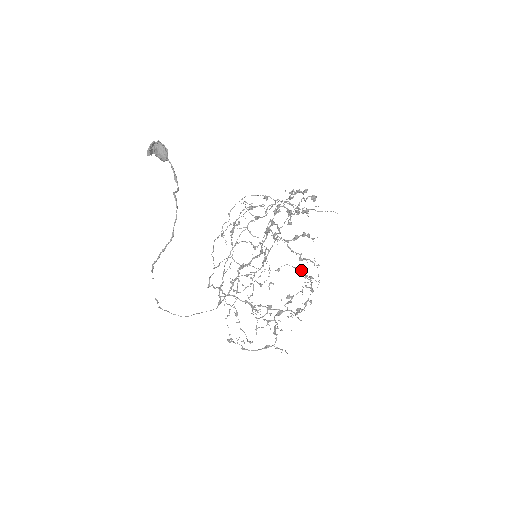
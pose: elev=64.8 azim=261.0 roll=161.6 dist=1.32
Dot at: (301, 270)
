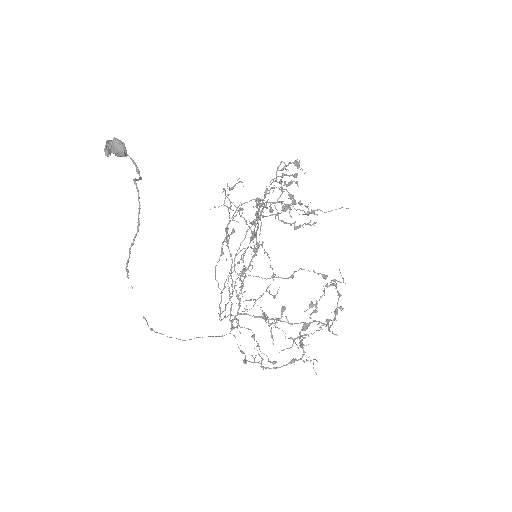
Dot at: (319, 273)
